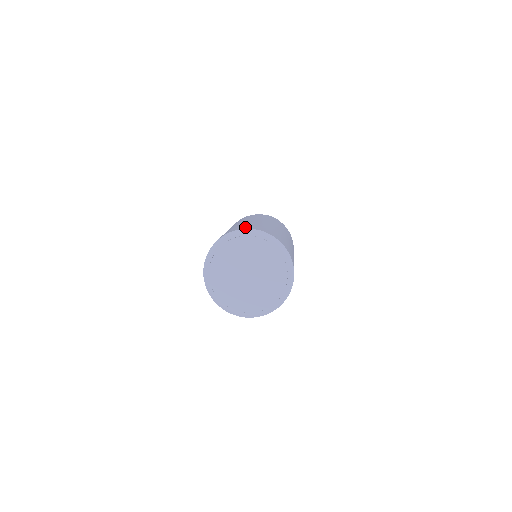
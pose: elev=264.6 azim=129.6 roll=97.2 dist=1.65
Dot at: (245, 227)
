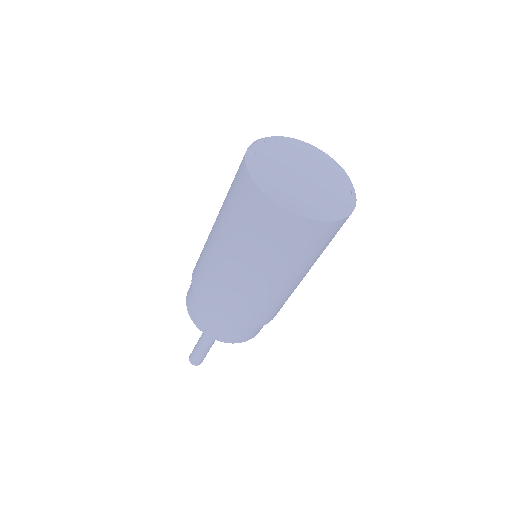
Dot at: occluded
